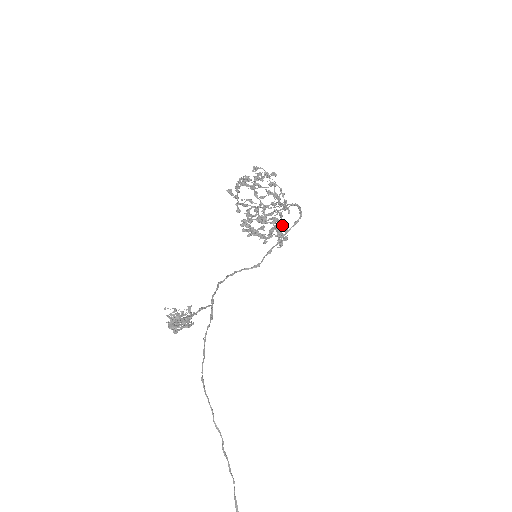
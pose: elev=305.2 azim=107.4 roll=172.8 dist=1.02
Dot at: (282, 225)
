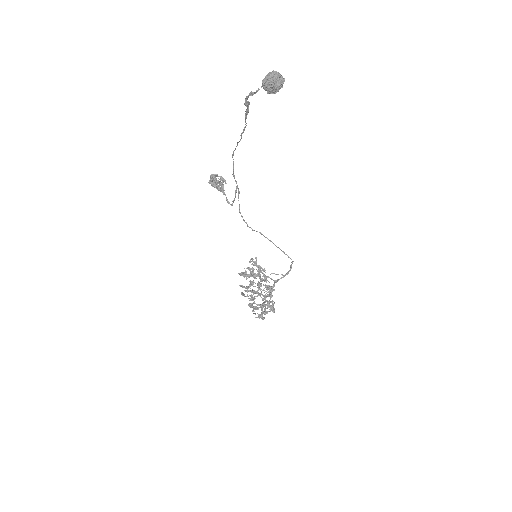
Dot at: (269, 302)
